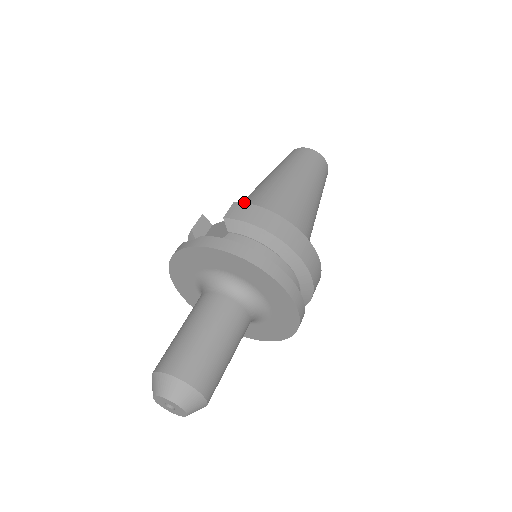
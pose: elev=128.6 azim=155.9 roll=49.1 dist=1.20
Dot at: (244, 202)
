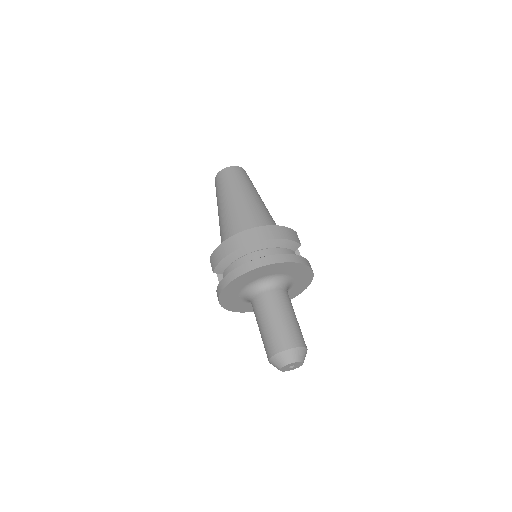
Dot at: occluded
